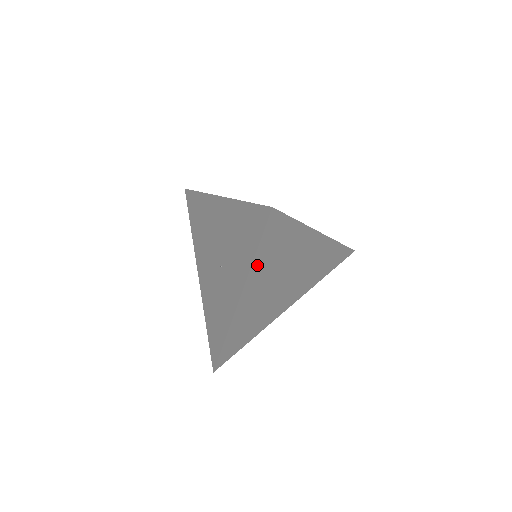
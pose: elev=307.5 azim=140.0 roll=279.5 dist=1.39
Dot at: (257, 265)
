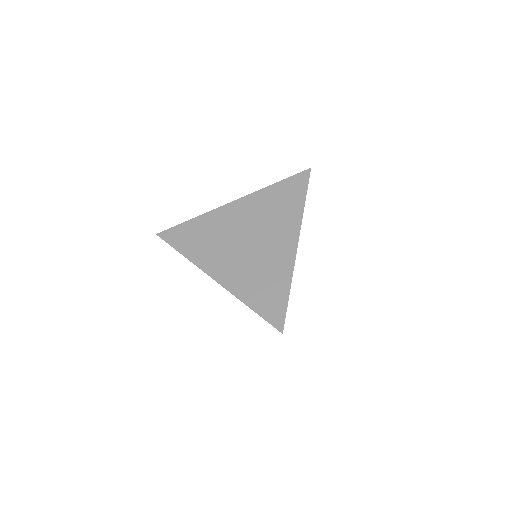
Dot at: occluded
